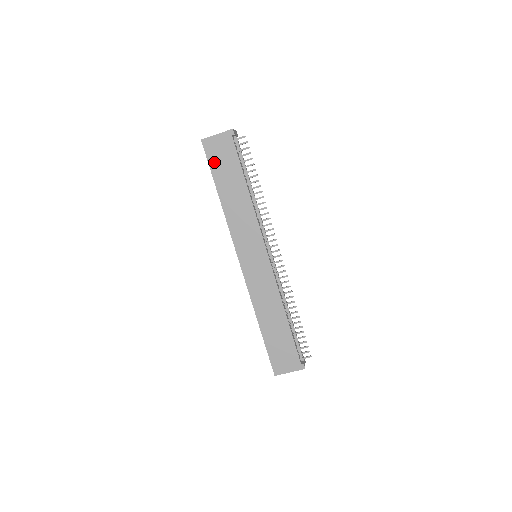
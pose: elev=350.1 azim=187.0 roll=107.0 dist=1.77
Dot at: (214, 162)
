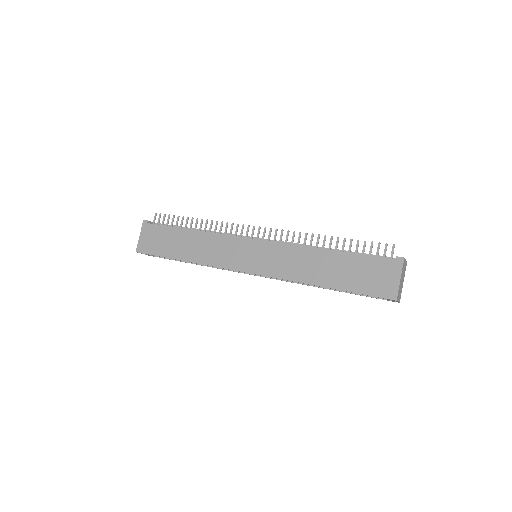
Dot at: (156, 250)
